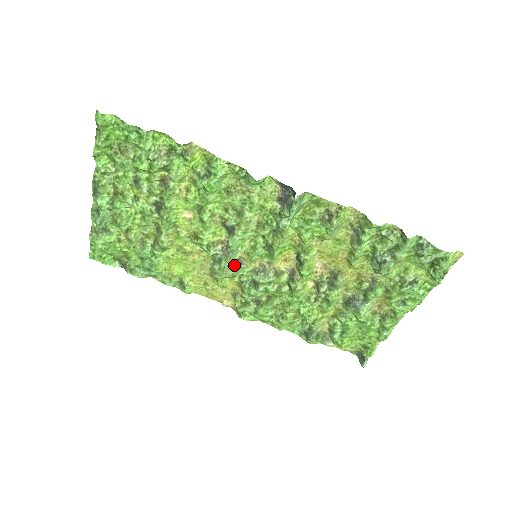
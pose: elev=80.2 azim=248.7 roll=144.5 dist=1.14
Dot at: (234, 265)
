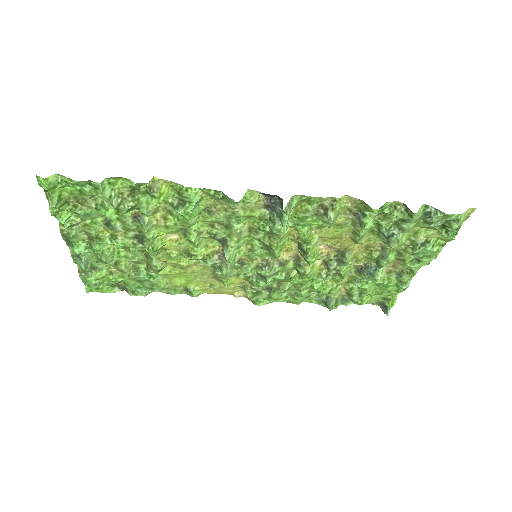
Dot at: (236, 267)
